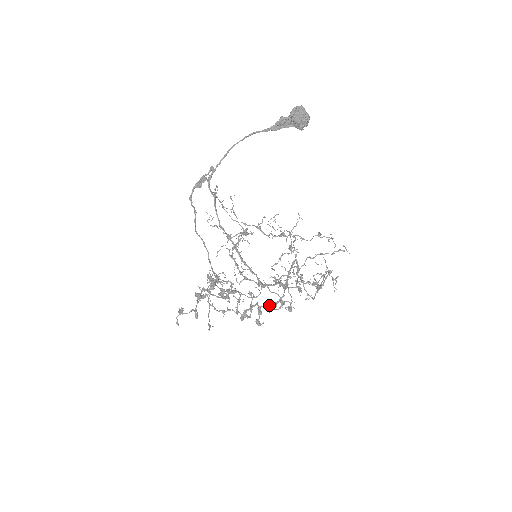
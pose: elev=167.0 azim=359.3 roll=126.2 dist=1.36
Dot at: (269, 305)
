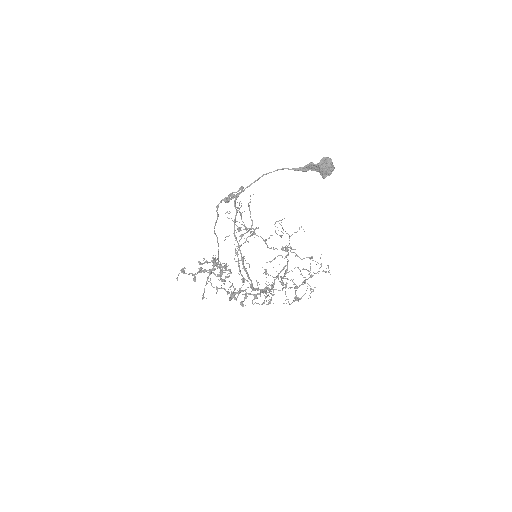
Dot at: (255, 295)
